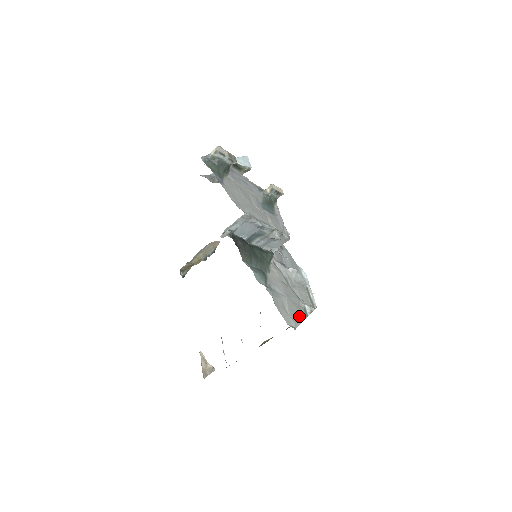
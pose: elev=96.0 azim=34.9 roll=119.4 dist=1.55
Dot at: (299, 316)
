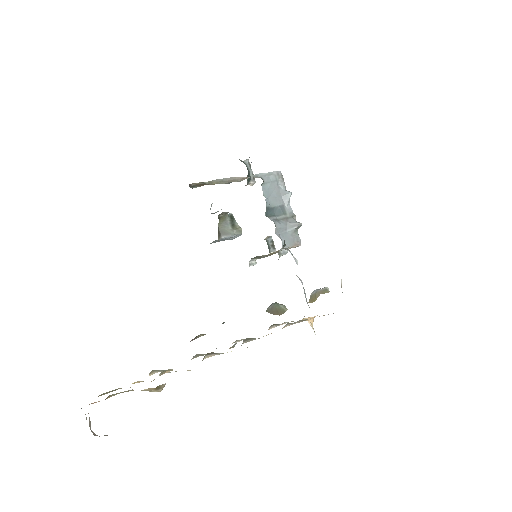
Dot at: occluded
